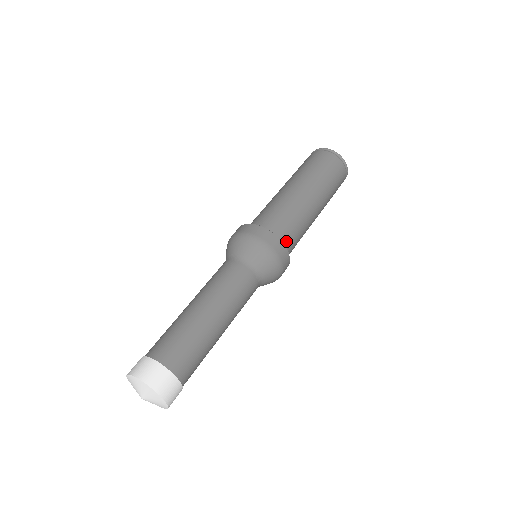
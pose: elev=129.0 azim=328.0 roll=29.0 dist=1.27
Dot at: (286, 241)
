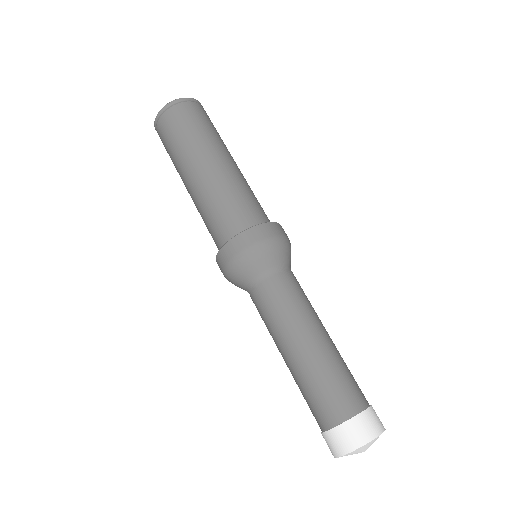
Dot at: occluded
